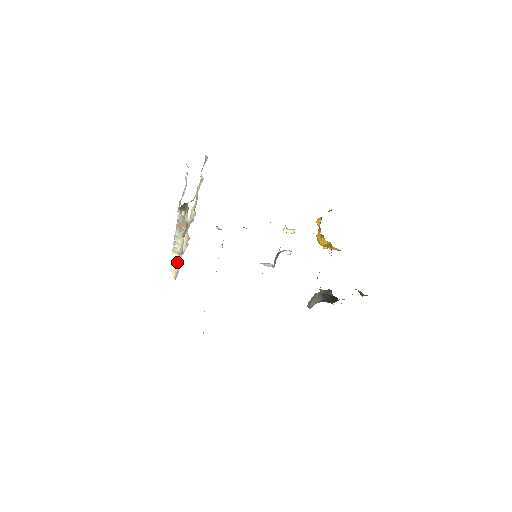
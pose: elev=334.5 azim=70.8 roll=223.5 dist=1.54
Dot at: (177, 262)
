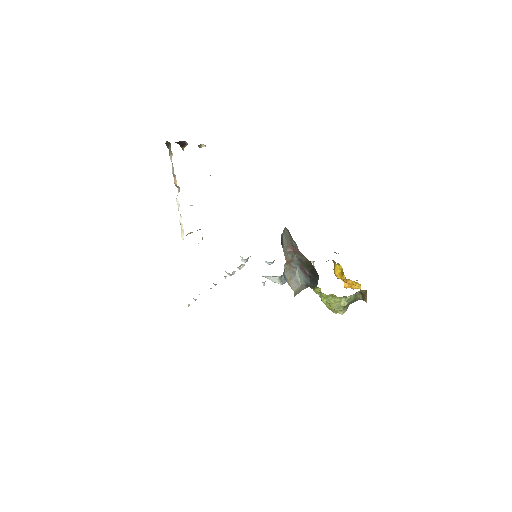
Dot at: occluded
